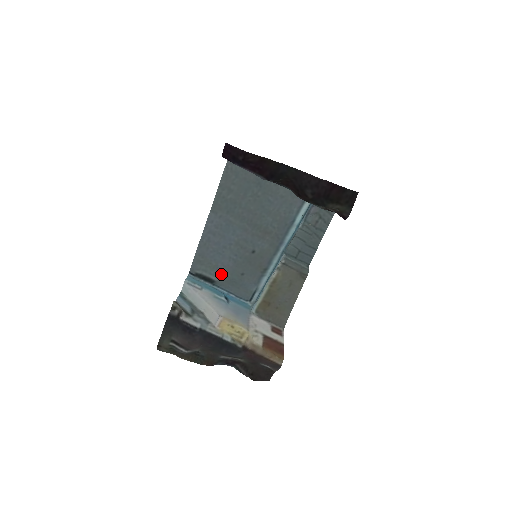
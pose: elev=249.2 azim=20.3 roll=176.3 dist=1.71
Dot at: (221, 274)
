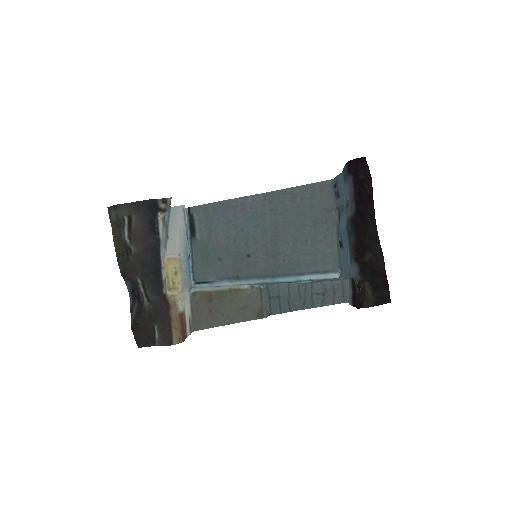
Dot at: (206, 239)
